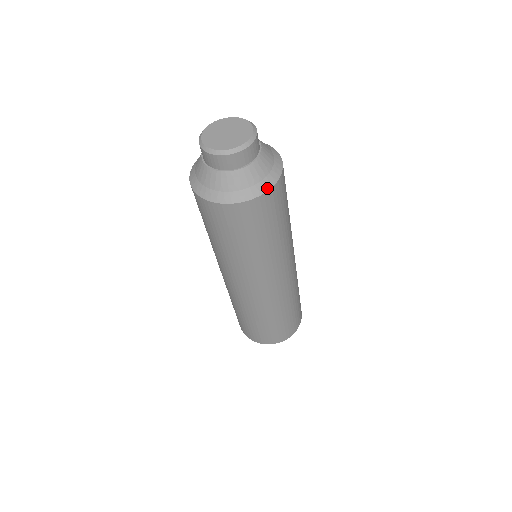
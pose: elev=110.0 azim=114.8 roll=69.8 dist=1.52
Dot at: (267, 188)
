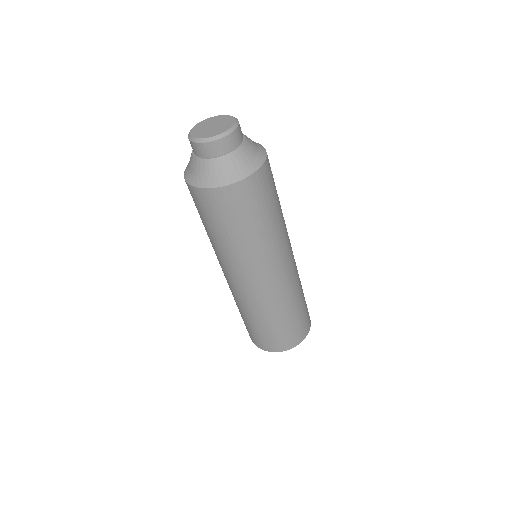
Dot at: (252, 171)
